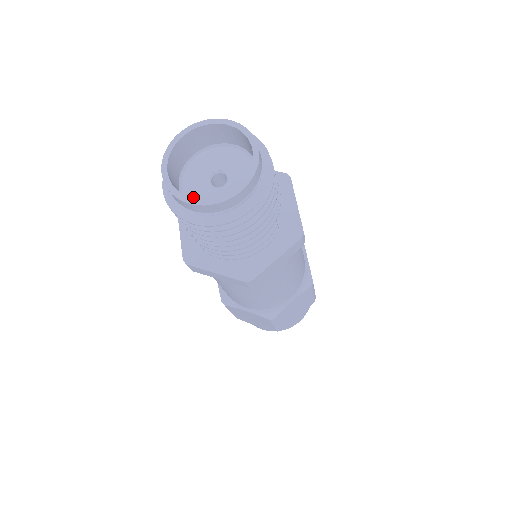
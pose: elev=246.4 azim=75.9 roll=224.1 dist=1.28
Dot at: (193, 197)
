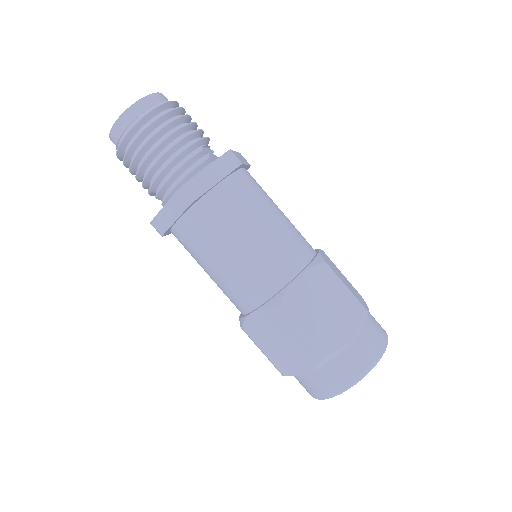
Dot at: occluded
